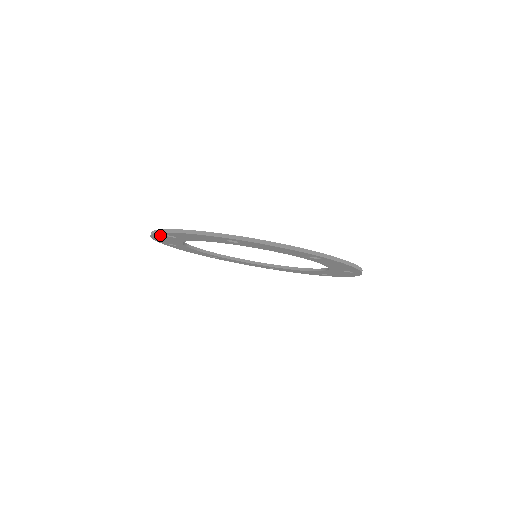
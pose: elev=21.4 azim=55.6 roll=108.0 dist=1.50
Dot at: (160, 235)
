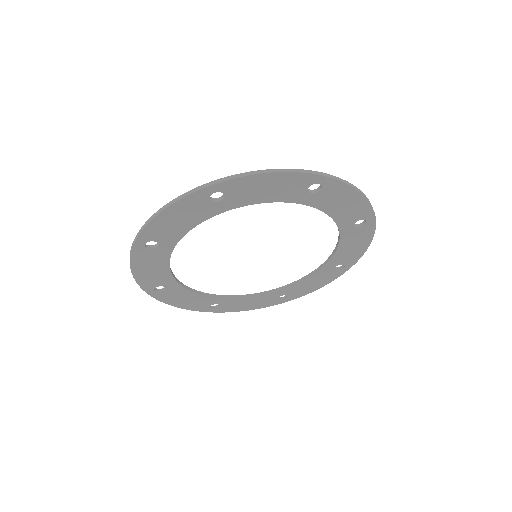
Dot at: (199, 197)
